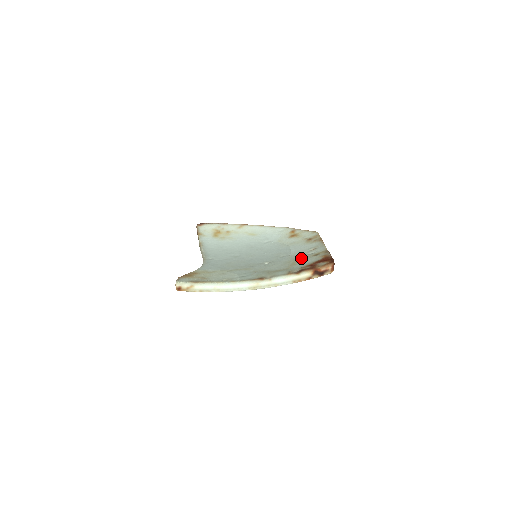
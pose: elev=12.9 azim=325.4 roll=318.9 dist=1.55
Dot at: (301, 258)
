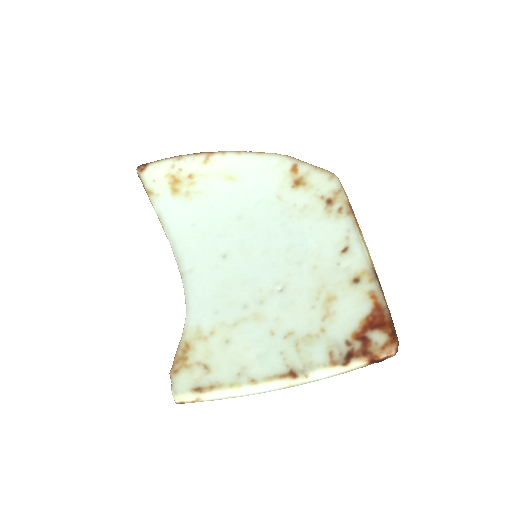
Dot at: (333, 286)
